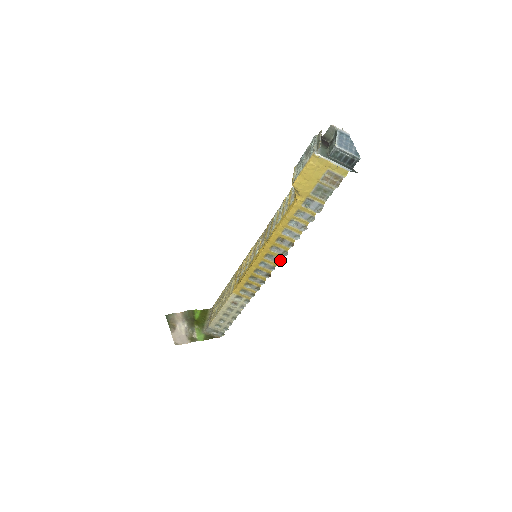
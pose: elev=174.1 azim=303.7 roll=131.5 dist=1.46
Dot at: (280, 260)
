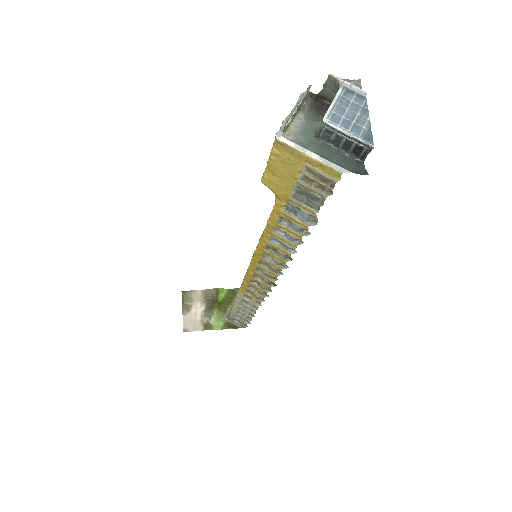
Dot at: occluded
